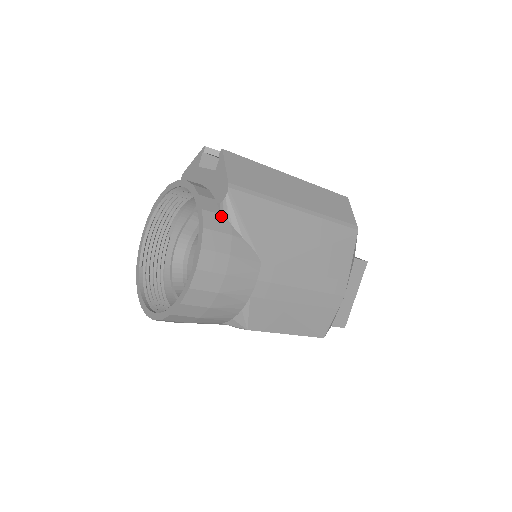
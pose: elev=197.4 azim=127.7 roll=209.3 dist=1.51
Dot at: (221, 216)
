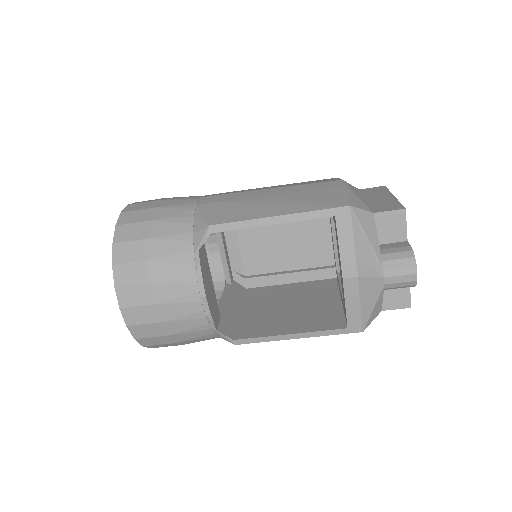
Dot at: occluded
